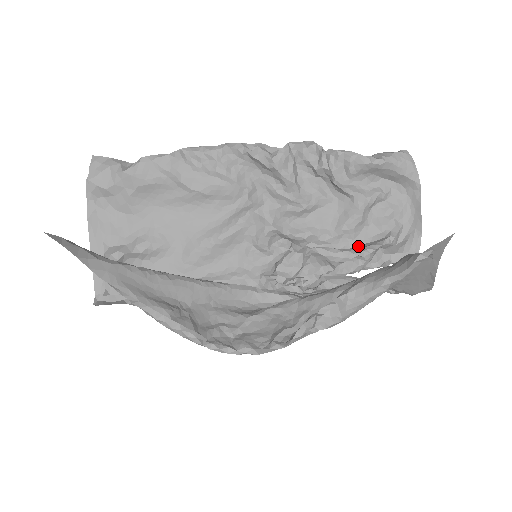
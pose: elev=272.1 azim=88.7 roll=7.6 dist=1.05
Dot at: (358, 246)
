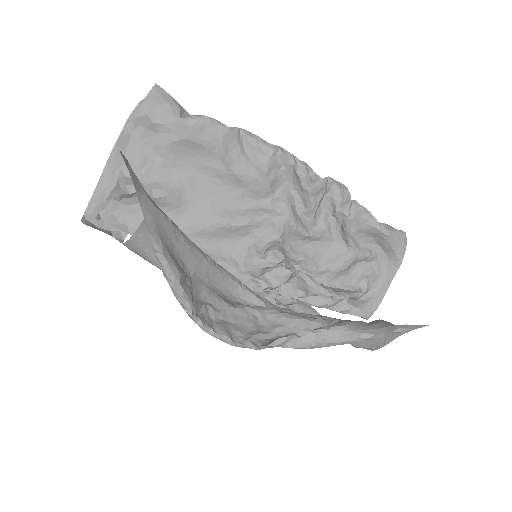
Dot at: (332, 287)
